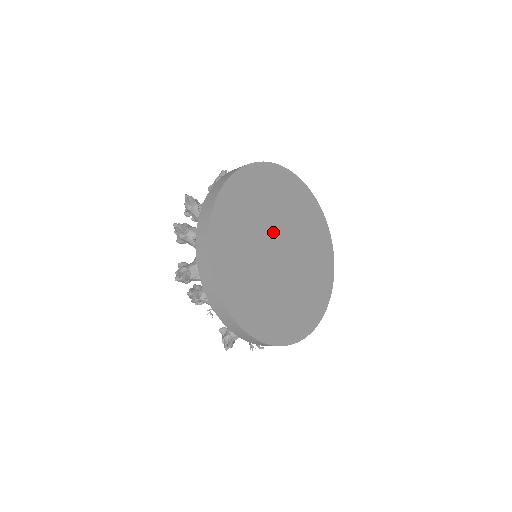
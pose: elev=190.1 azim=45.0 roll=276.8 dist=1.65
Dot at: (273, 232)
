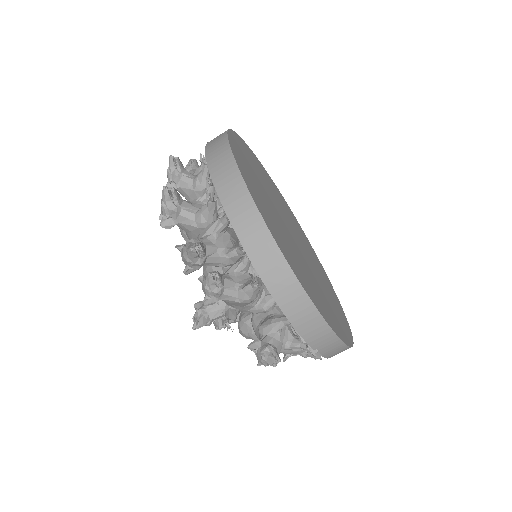
Dot at: (280, 211)
